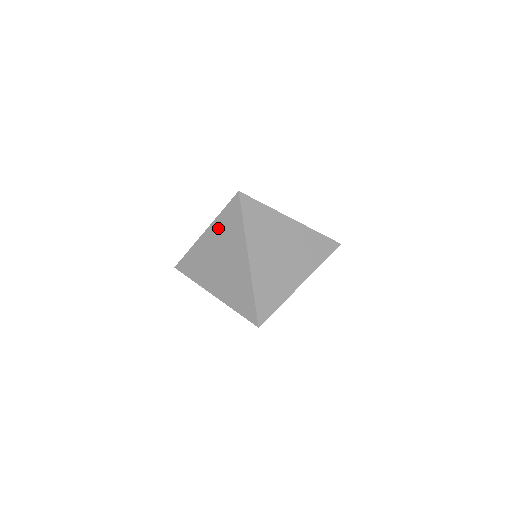
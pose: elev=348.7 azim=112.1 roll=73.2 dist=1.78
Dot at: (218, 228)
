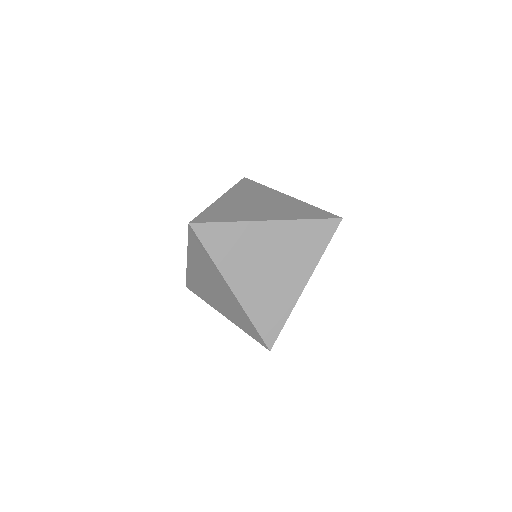
Dot at: (194, 257)
